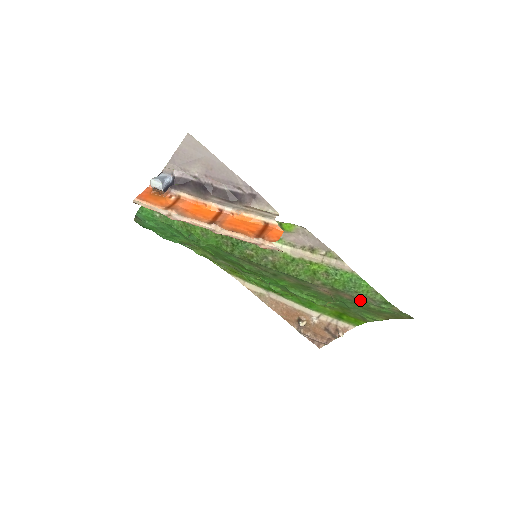
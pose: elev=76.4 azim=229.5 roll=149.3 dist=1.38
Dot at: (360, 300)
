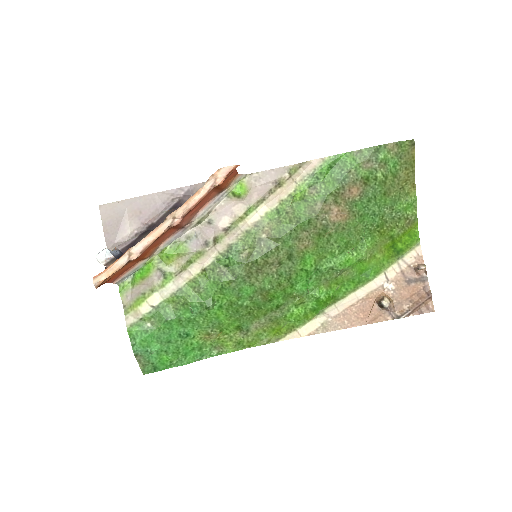
Dot at: (364, 179)
